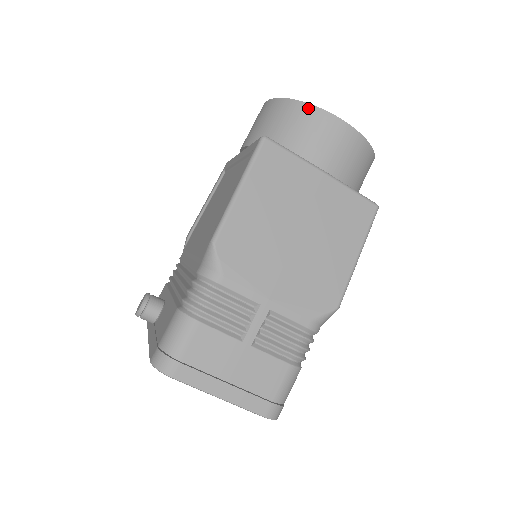
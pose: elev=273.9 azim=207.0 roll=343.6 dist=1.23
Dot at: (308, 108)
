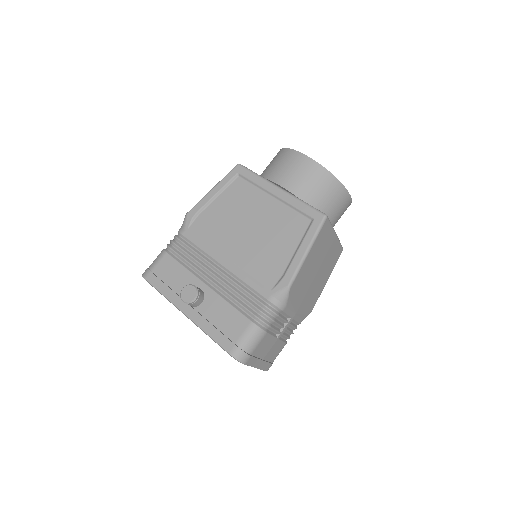
Dot at: (340, 186)
